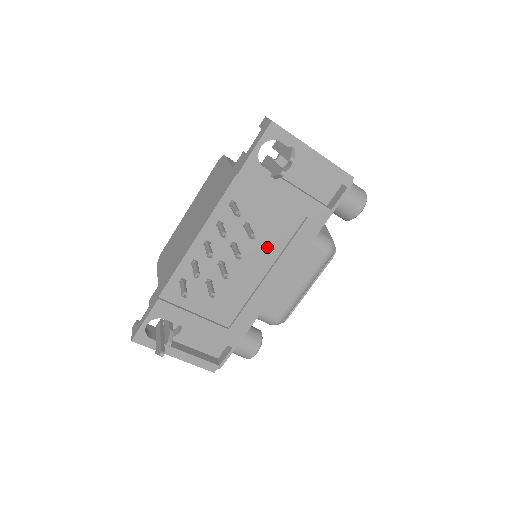
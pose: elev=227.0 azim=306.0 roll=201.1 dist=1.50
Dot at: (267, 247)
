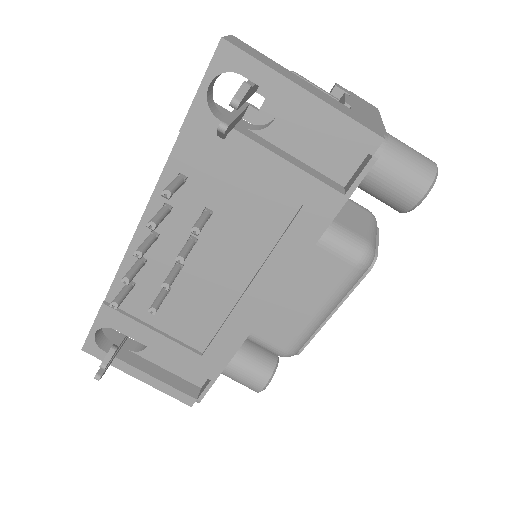
Dot at: (244, 247)
